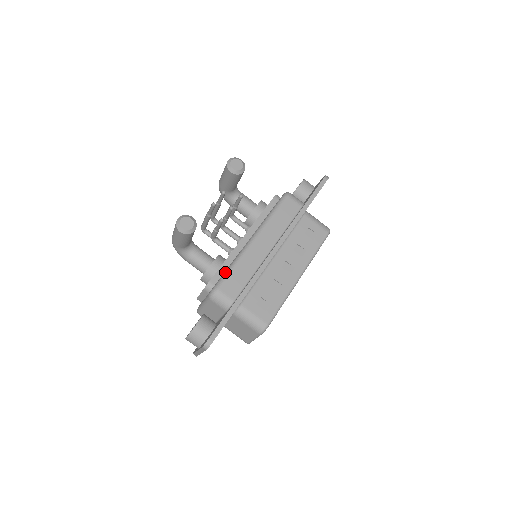
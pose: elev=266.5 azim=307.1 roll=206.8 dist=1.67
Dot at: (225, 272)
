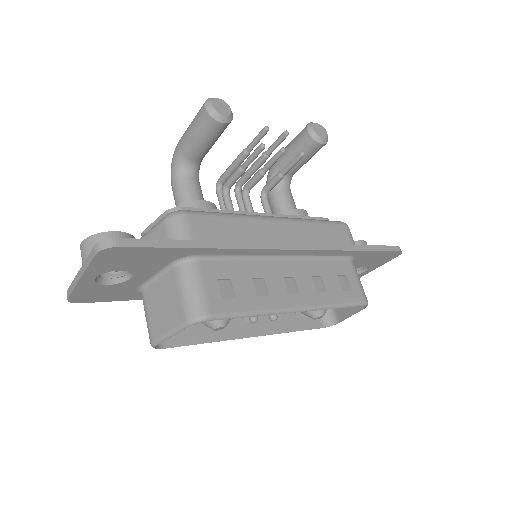
Dot at: occluded
